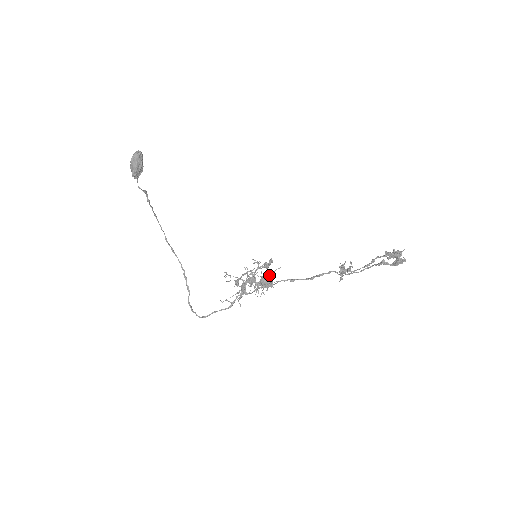
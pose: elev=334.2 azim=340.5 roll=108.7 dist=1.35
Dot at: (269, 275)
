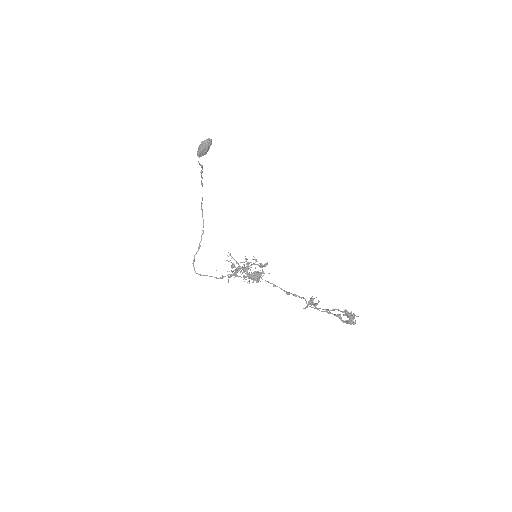
Dot at: (259, 274)
